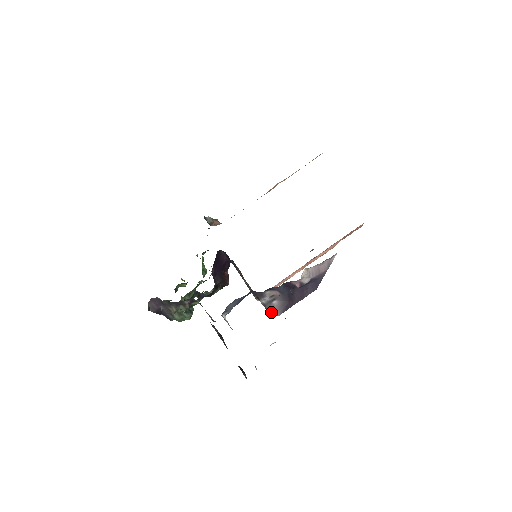
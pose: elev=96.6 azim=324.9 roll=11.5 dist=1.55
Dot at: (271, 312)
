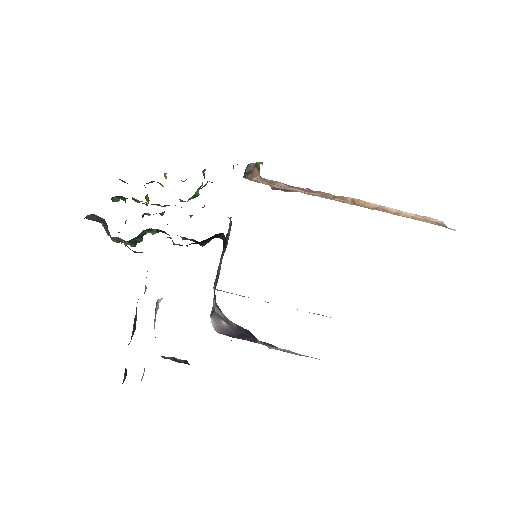
Dot at: (213, 322)
